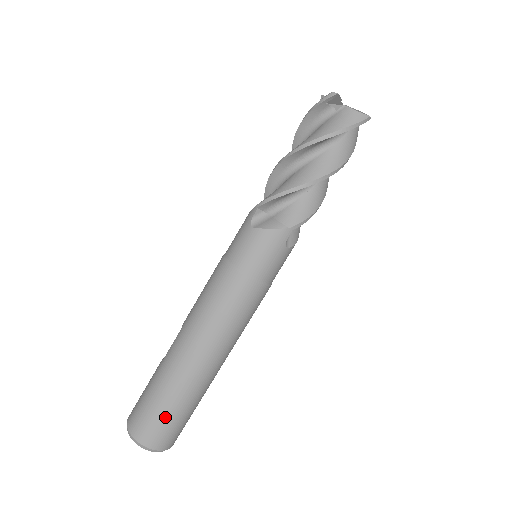
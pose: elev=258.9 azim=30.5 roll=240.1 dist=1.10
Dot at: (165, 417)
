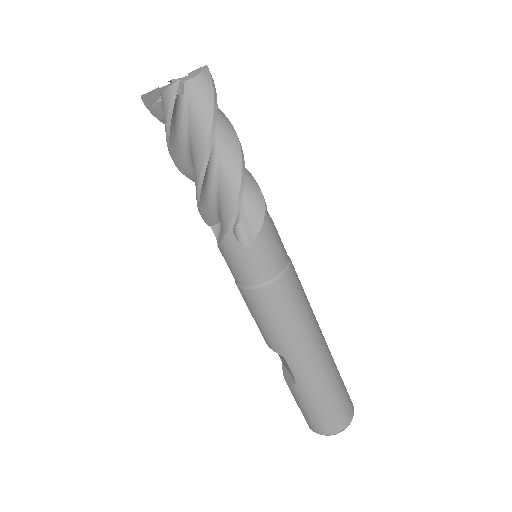
Dot at: (341, 395)
